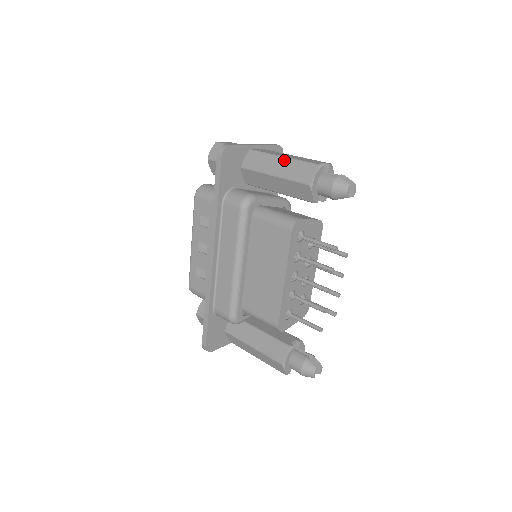
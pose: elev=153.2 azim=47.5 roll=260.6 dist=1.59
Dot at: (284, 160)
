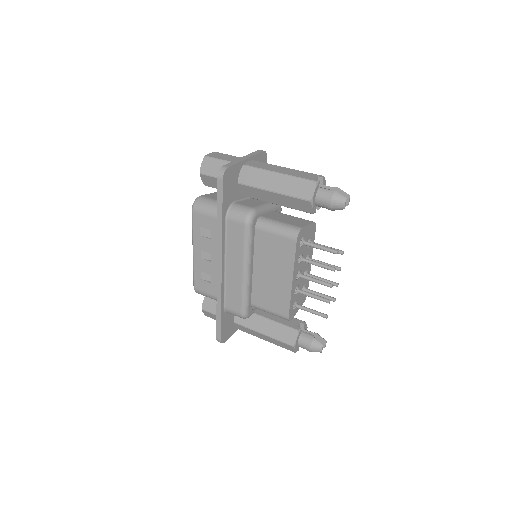
Dot at: (281, 177)
